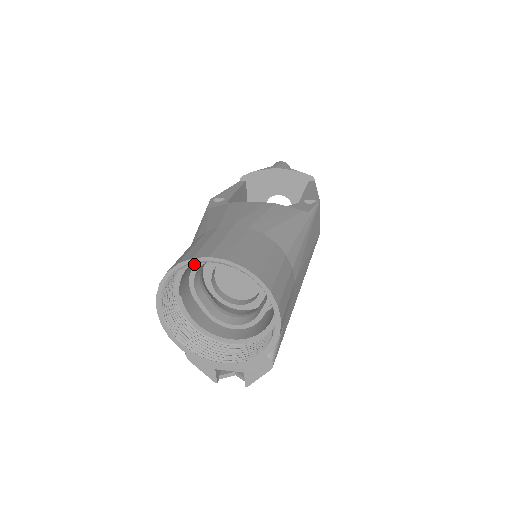
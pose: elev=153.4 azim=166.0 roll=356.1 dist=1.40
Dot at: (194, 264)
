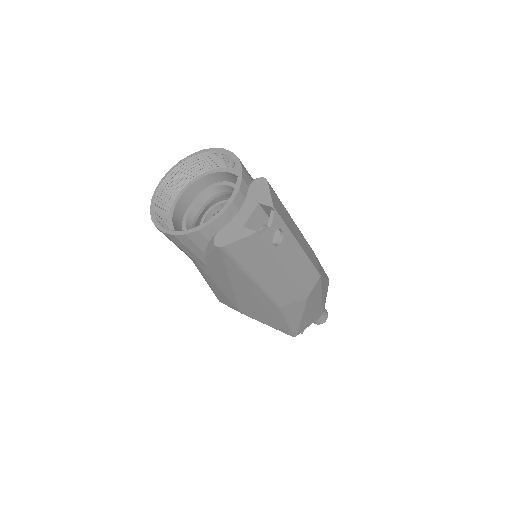
Dot at: occluded
